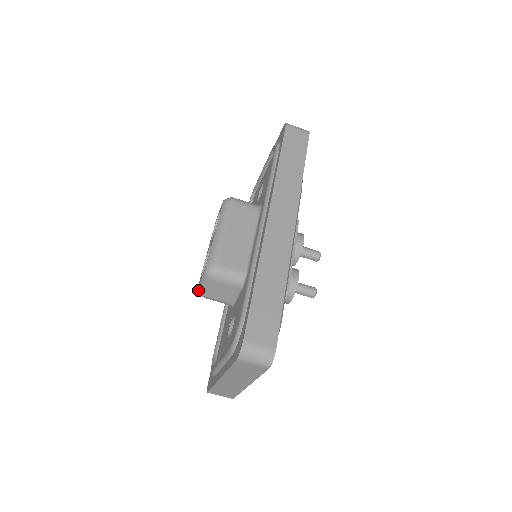
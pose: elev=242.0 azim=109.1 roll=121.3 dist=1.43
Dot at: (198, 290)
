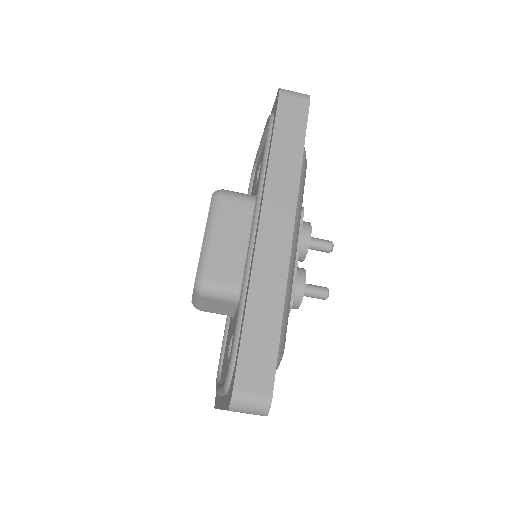
Dot at: (192, 303)
